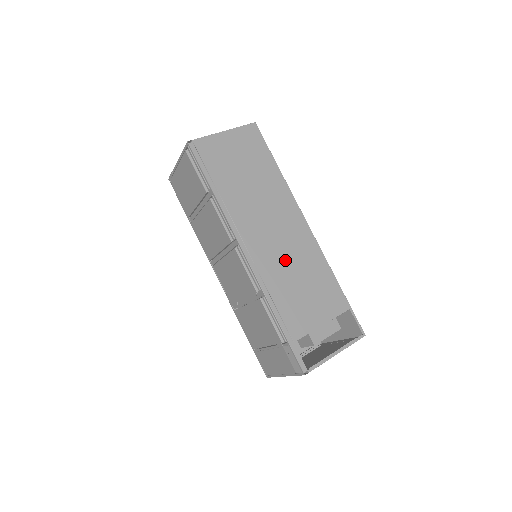
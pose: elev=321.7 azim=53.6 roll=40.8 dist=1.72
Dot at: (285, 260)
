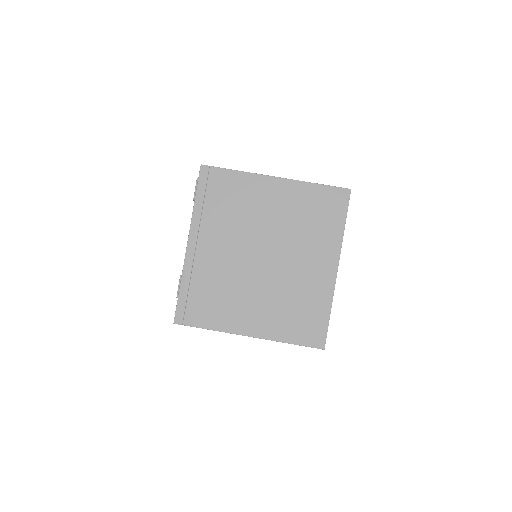
Dot at: occluded
